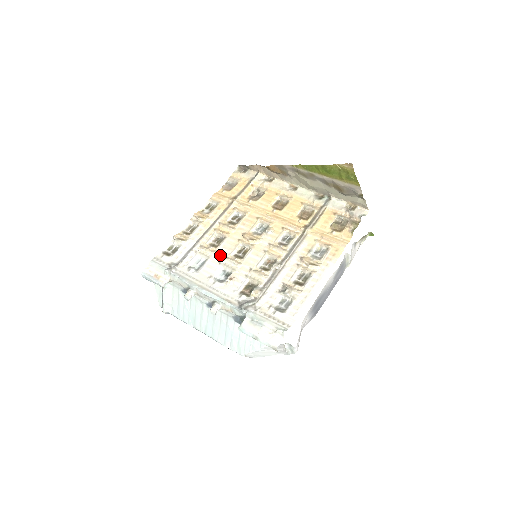
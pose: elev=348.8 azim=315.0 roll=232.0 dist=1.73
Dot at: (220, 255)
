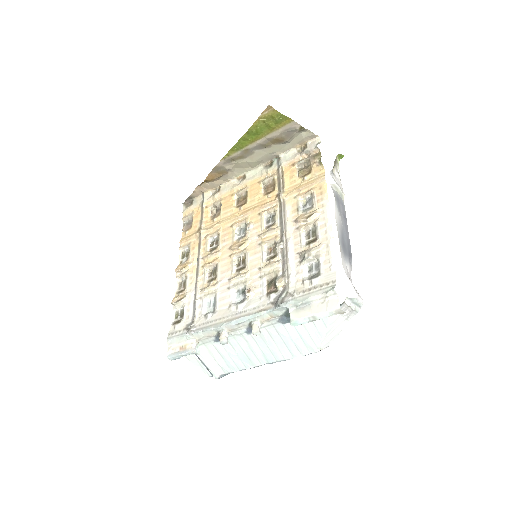
Dot at: (224, 282)
